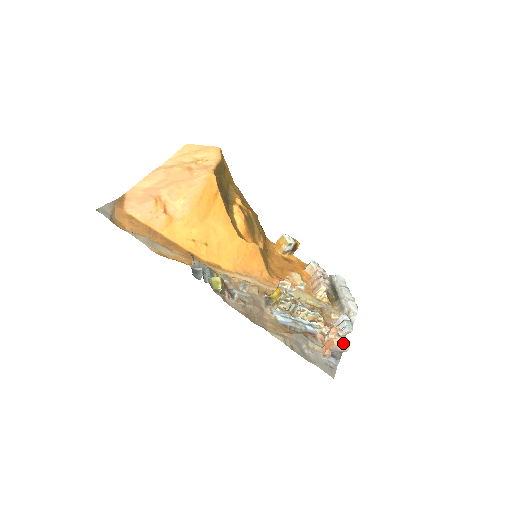
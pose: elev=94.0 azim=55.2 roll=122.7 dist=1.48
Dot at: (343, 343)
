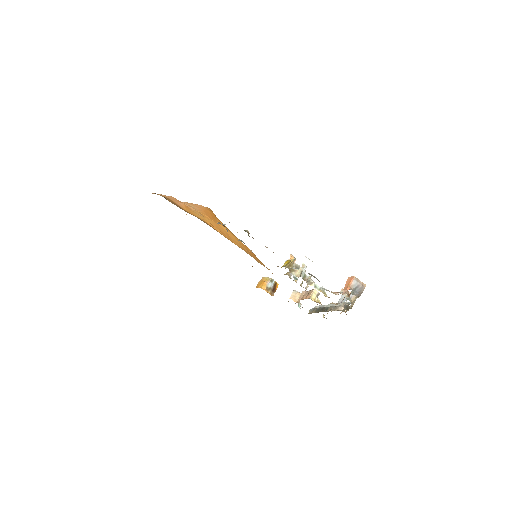
Dot at: occluded
